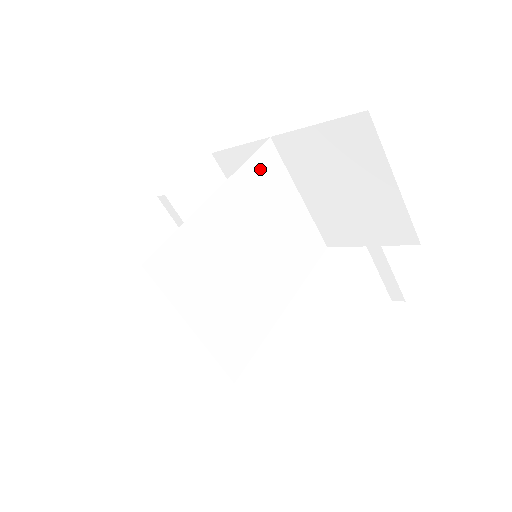
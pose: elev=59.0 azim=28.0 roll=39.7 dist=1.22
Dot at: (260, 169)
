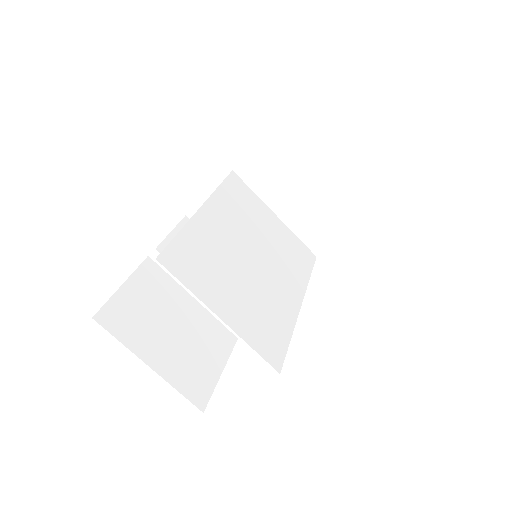
Dot at: (233, 192)
